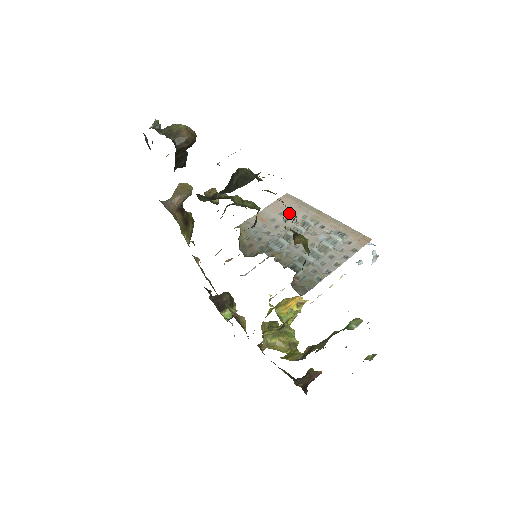
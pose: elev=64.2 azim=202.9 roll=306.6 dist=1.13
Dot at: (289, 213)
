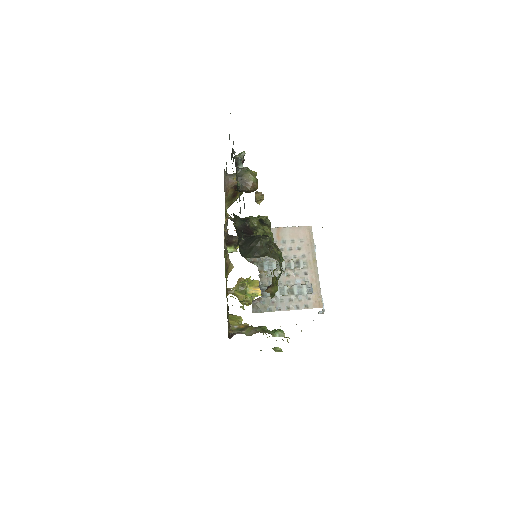
Dot at: (298, 245)
